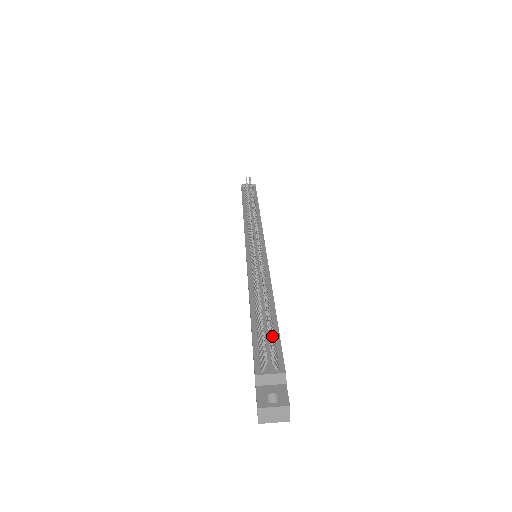
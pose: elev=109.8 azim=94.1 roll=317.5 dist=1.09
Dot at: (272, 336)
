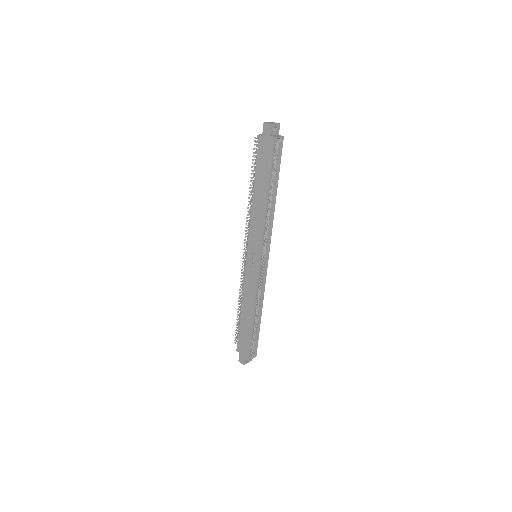
Dot at: occluded
